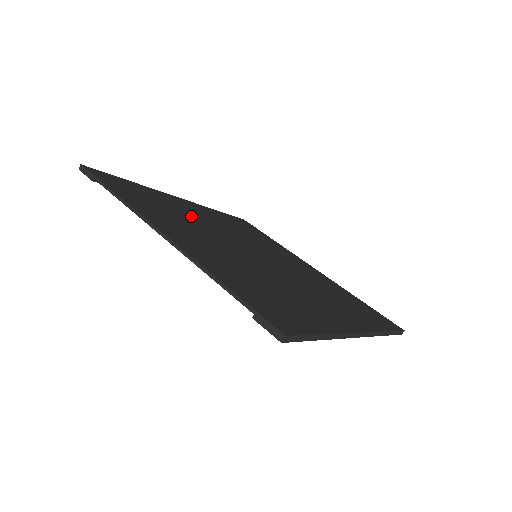
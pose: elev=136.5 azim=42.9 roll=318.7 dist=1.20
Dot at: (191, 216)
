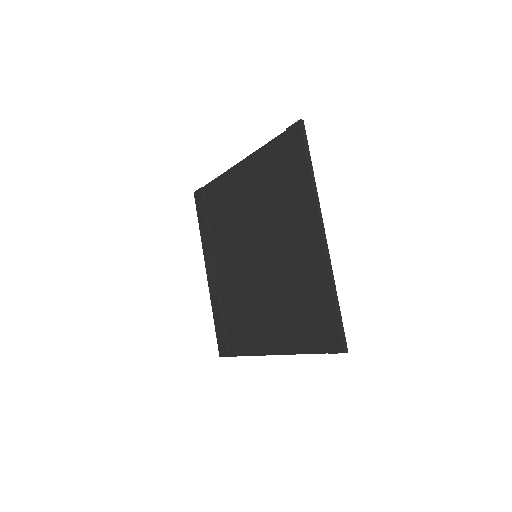
Dot at: (226, 240)
